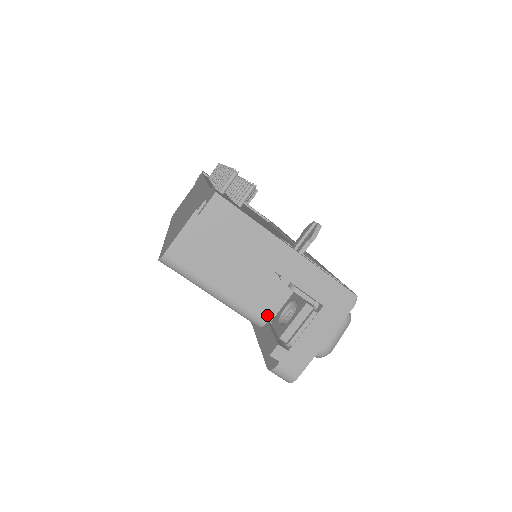
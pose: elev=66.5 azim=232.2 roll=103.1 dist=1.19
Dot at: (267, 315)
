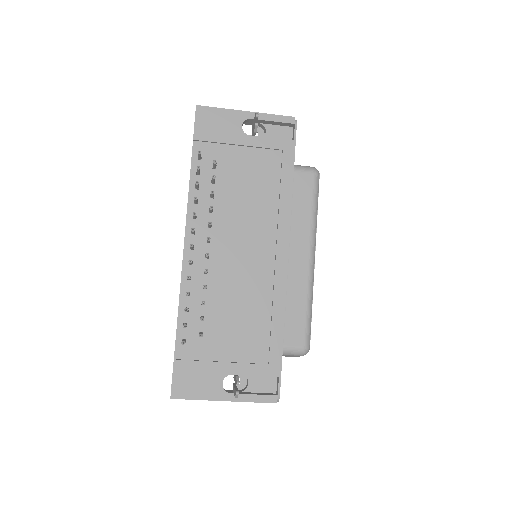
Dot at: occluded
